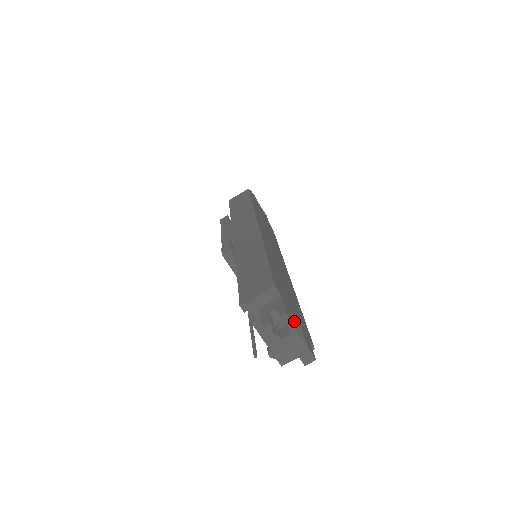
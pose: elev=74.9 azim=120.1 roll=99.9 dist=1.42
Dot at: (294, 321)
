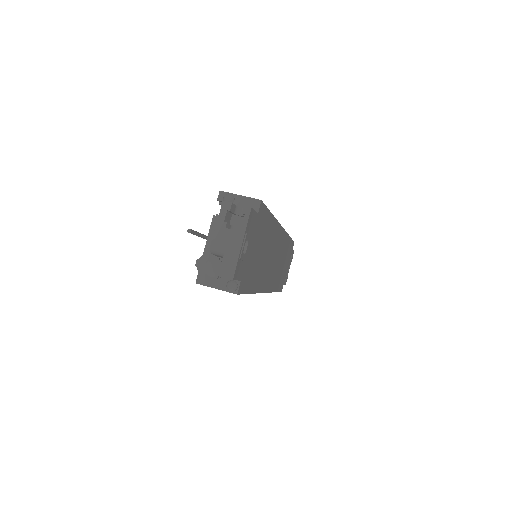
Dot at: (249, 234)
